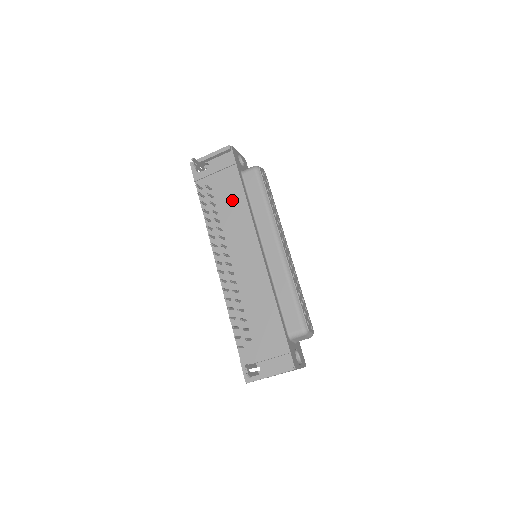
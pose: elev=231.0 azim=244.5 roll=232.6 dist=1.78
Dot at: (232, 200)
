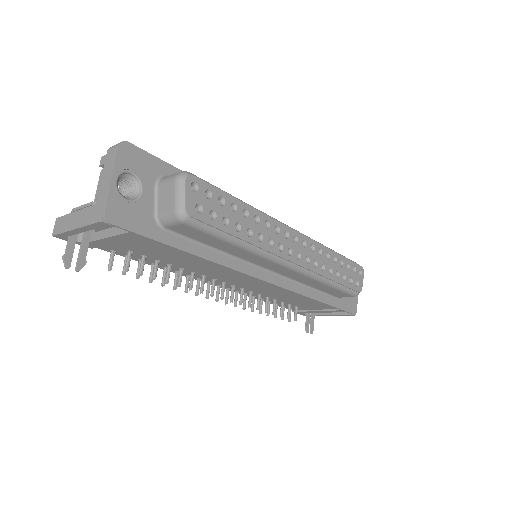
Dot at: (181, 258)
